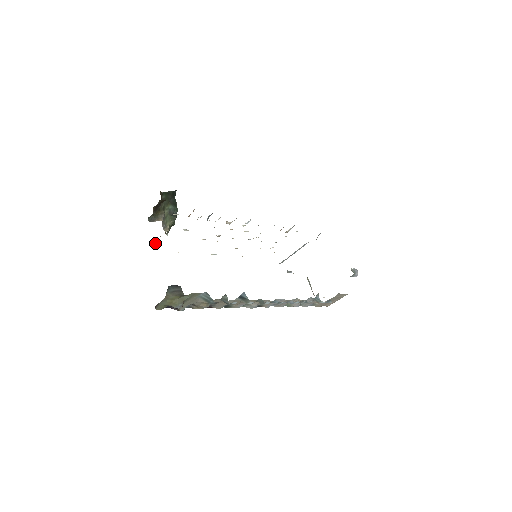
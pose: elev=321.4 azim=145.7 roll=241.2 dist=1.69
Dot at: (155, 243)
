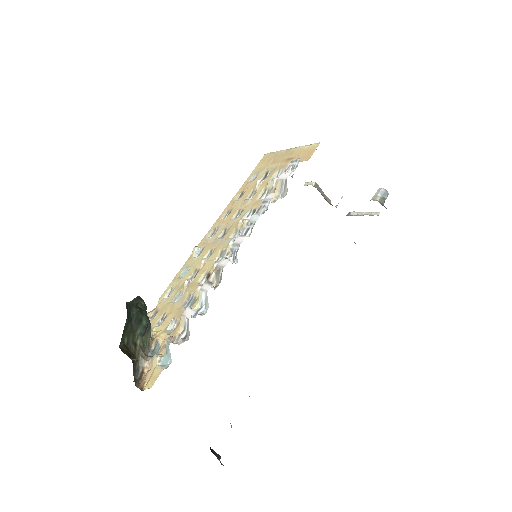
Dot at: occluded
